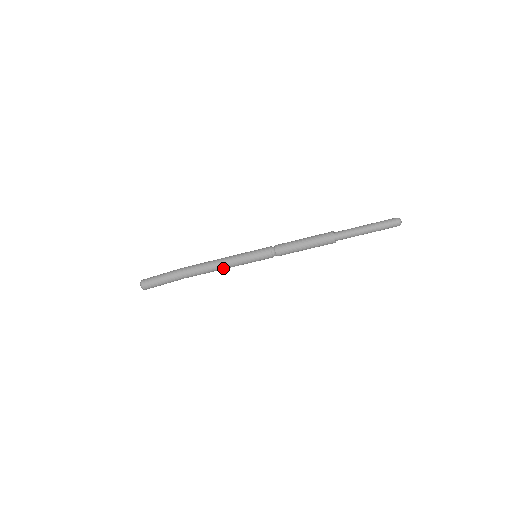
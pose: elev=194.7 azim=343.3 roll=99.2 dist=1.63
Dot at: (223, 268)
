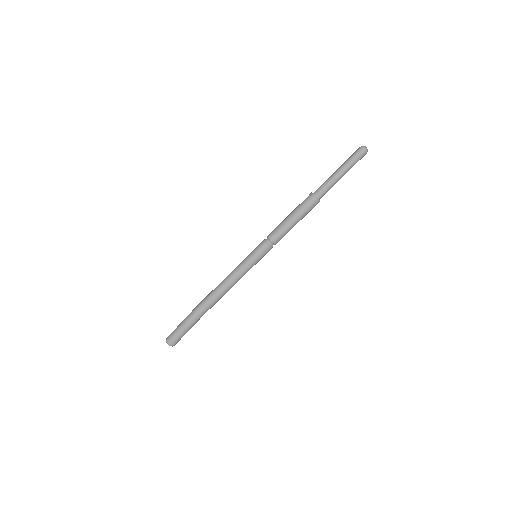
Dot at: (234, 284)
